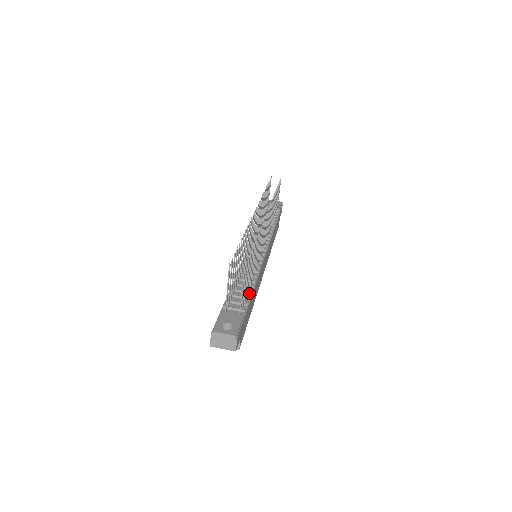
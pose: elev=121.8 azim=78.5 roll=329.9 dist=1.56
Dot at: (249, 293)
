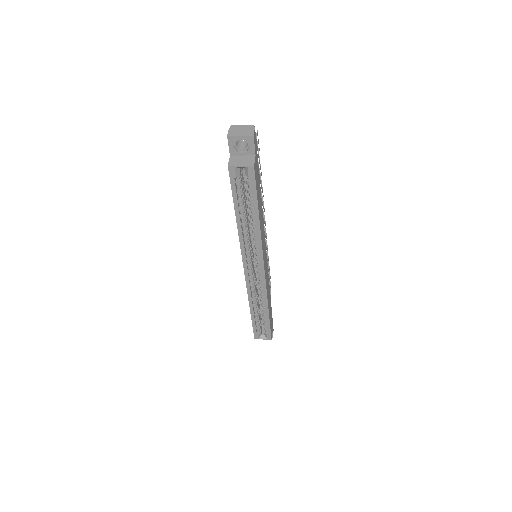
Dot at: occluded
